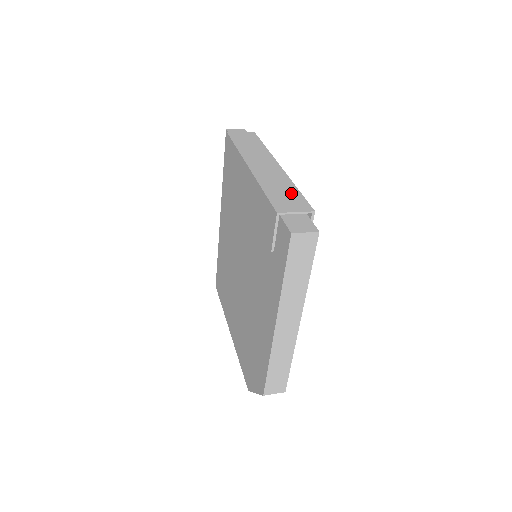
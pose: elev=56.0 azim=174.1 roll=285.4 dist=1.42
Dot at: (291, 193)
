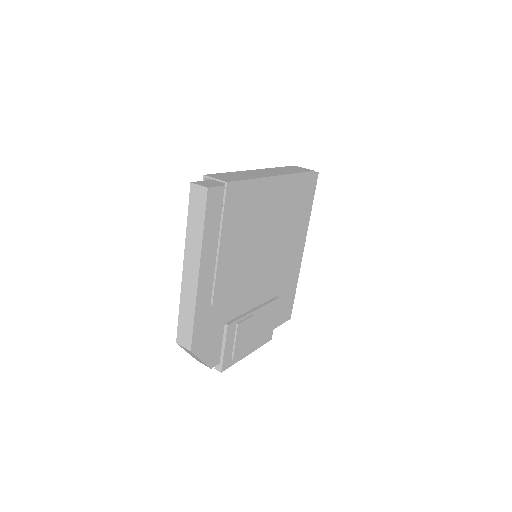
Dot at: (239, 177)
